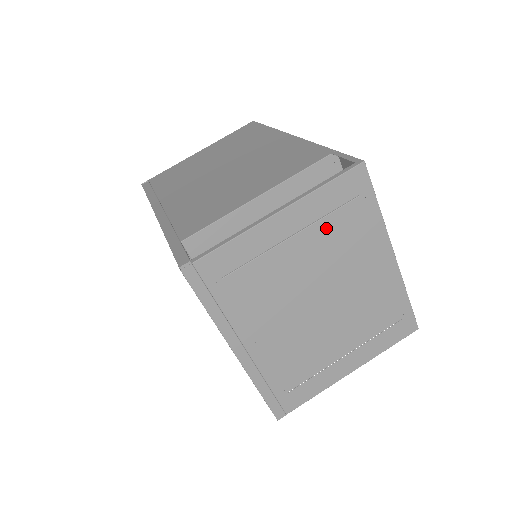
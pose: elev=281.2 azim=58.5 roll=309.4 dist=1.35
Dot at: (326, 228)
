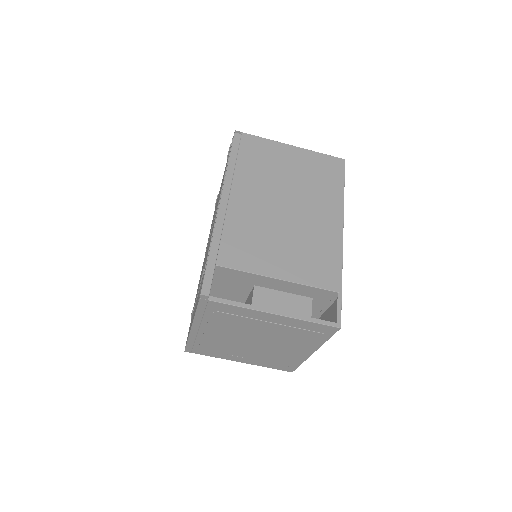
Dot at: (291, 330)
